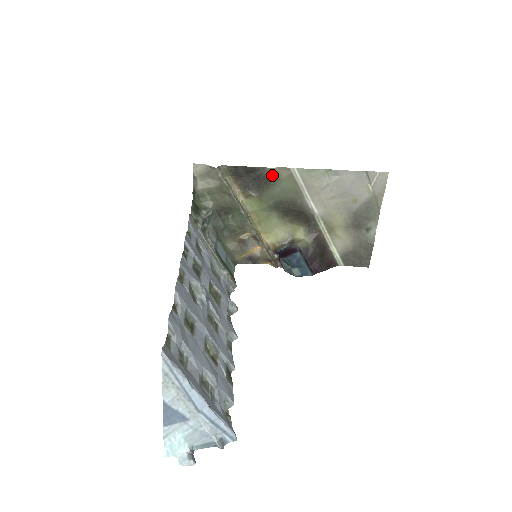
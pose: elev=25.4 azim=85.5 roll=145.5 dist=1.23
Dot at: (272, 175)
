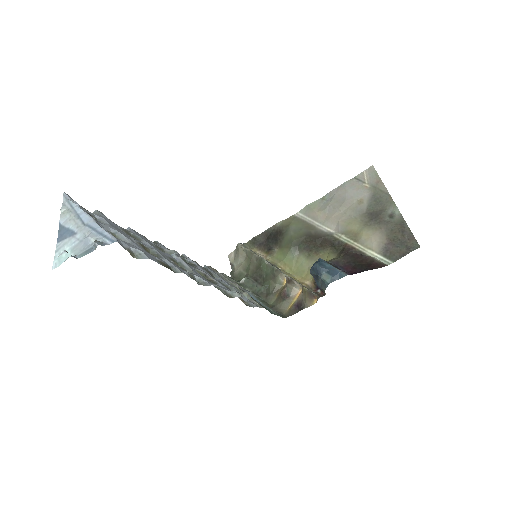
Dot at: (282, 227)
